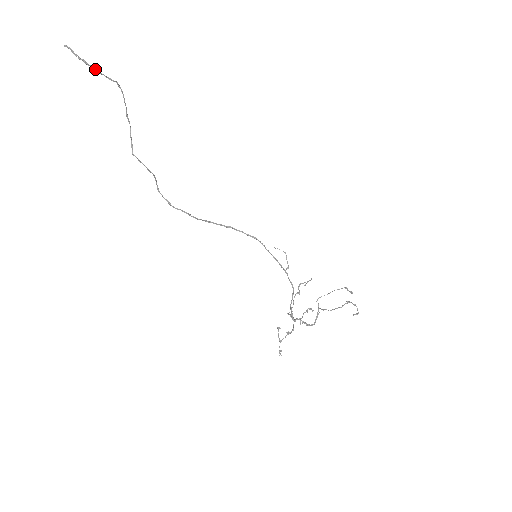
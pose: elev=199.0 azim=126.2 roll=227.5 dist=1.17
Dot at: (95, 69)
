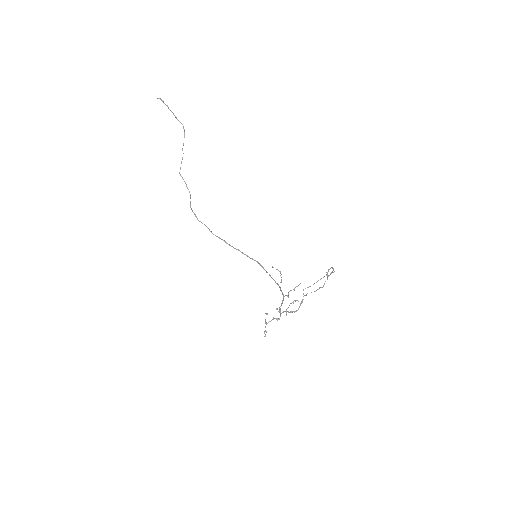
Dot at: (172, 112)
